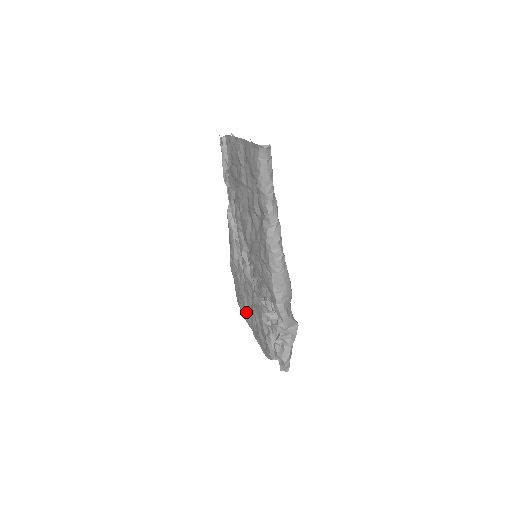
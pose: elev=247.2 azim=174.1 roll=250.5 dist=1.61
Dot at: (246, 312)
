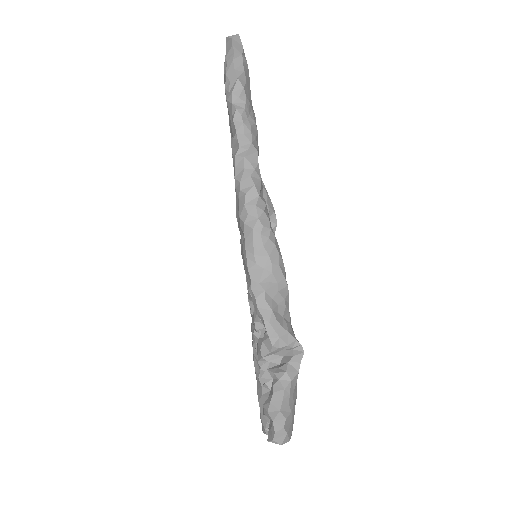
Dot at: occluded
